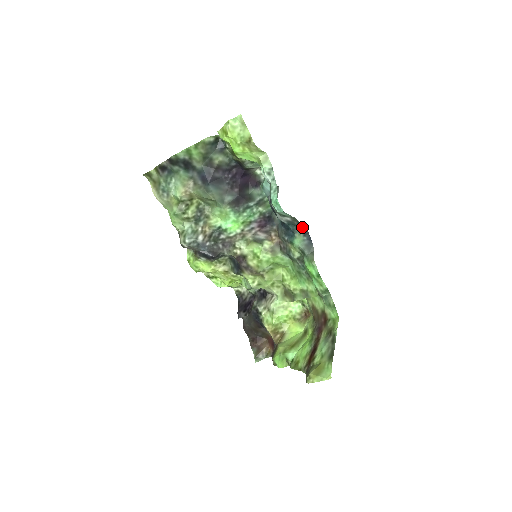
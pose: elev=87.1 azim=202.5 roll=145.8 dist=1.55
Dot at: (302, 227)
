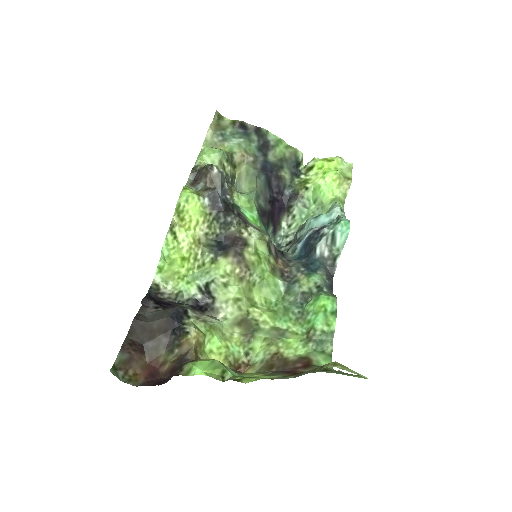
Dot at: (330, 272)
